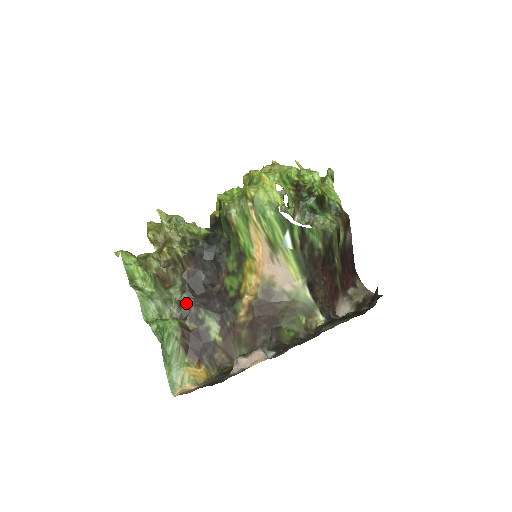
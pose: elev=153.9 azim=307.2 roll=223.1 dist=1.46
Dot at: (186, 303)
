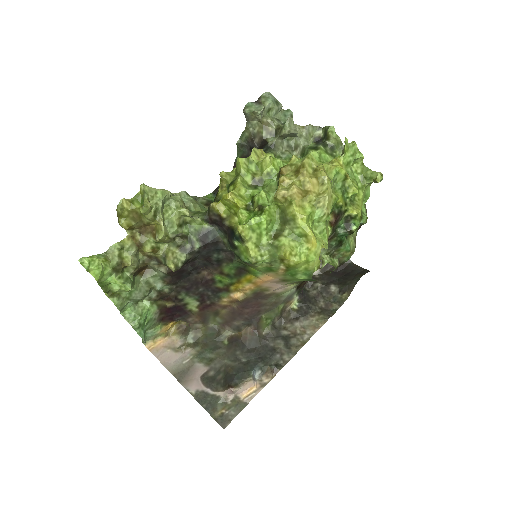
Dot at: (168, 293)
